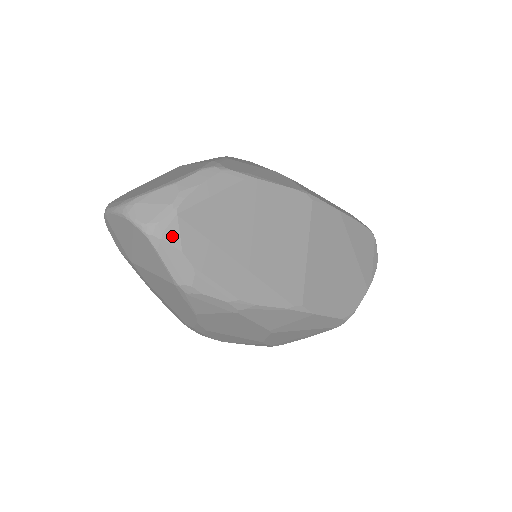
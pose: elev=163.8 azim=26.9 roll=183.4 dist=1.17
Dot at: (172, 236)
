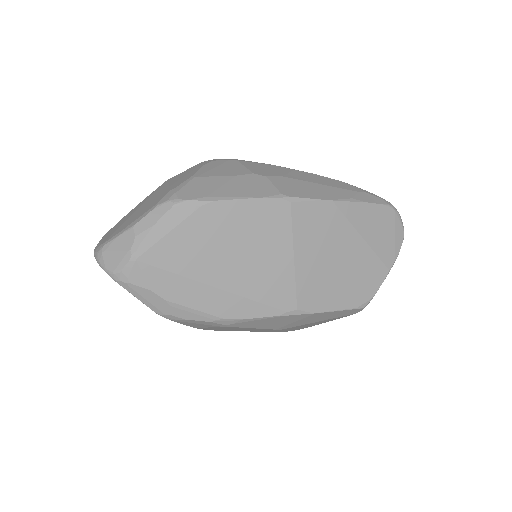
Dot at: (137, 279)
